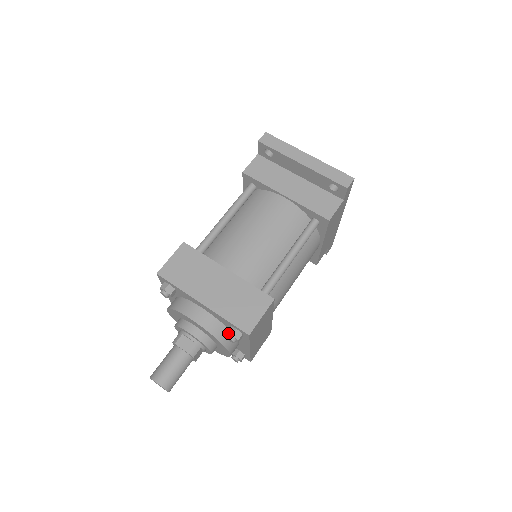
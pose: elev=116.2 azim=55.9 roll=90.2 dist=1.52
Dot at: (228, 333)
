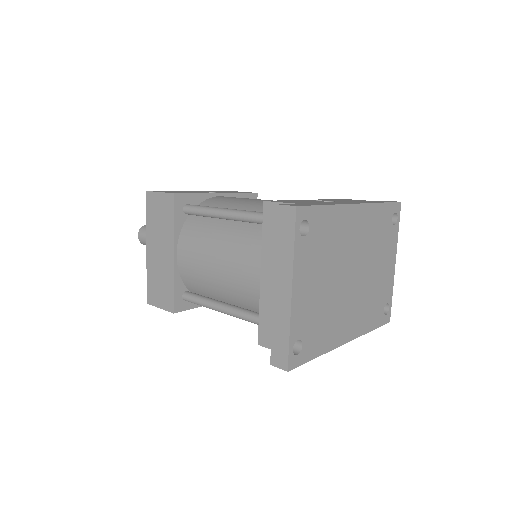
Dot at: occluded
